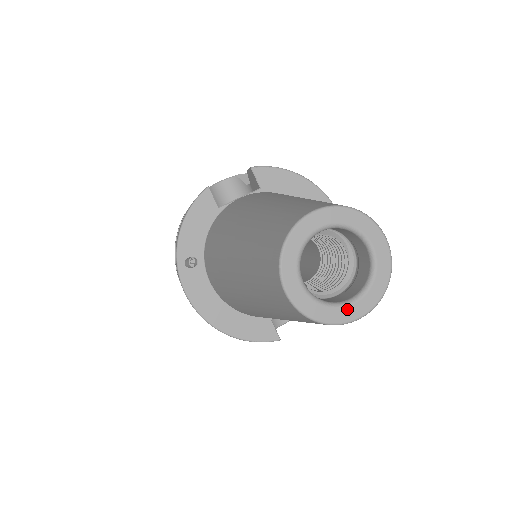
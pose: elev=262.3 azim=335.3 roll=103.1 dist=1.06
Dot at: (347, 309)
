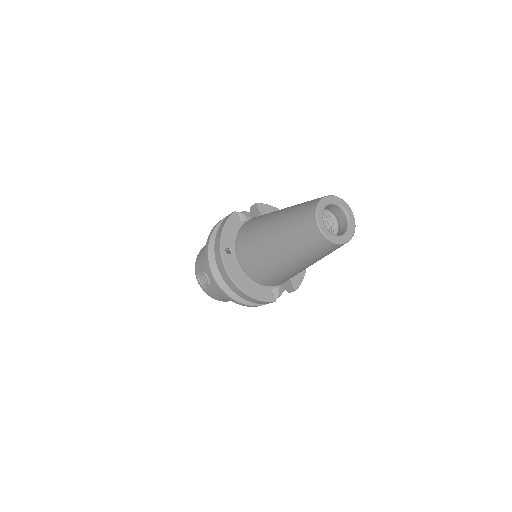
Dot at: (342, 238)
